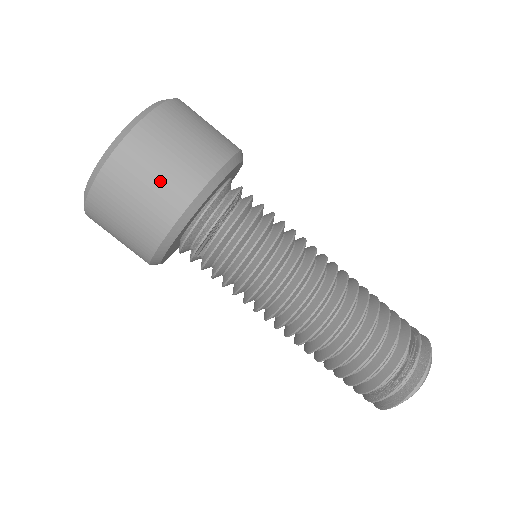
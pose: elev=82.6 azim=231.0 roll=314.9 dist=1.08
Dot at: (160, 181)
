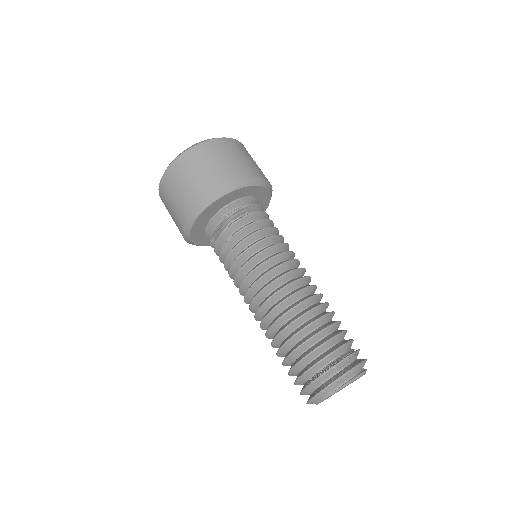
Dot at: (194, 181)
